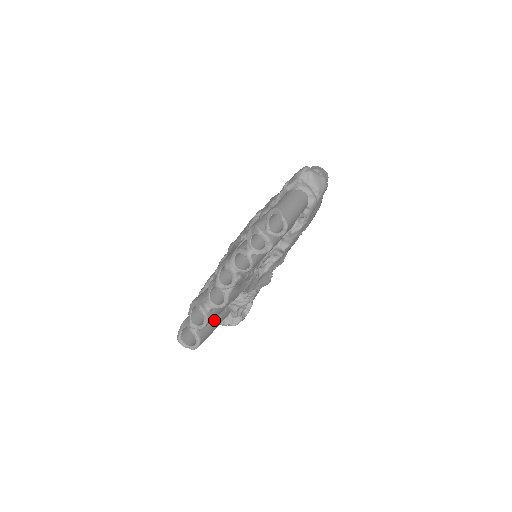
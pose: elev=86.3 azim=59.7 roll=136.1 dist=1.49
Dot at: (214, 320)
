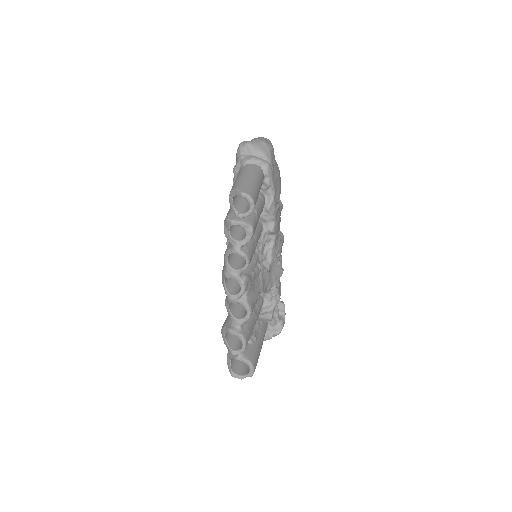
Dot at: (254, 337)
